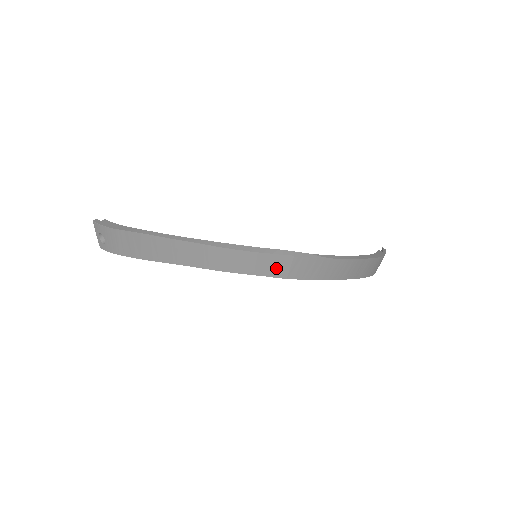
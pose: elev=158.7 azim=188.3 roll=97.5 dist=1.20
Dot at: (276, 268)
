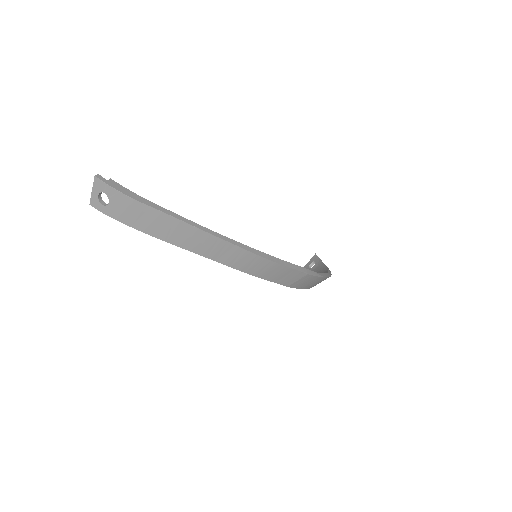
Dot at: (288, 279)
